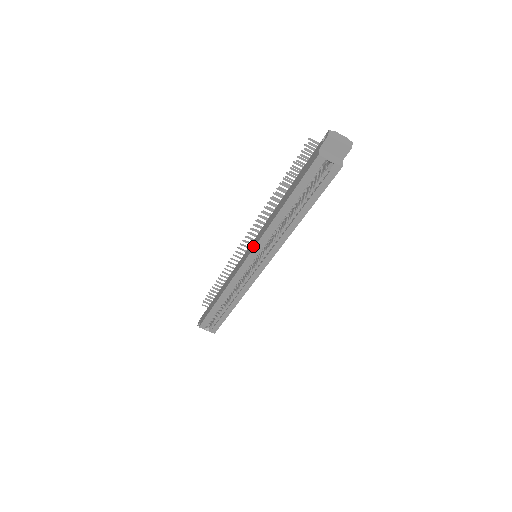
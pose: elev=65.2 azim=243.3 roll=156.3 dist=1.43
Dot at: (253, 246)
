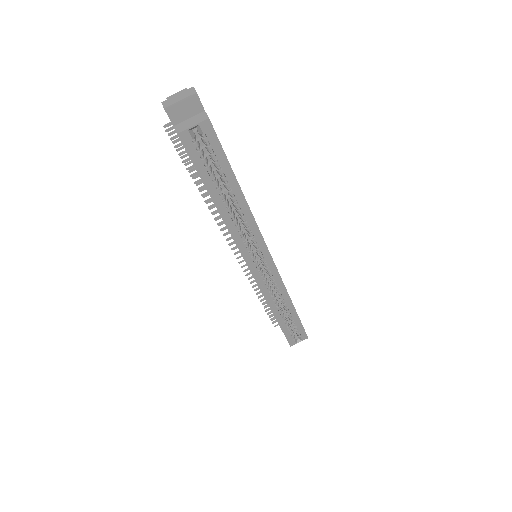
Dot at: (241, 254)
